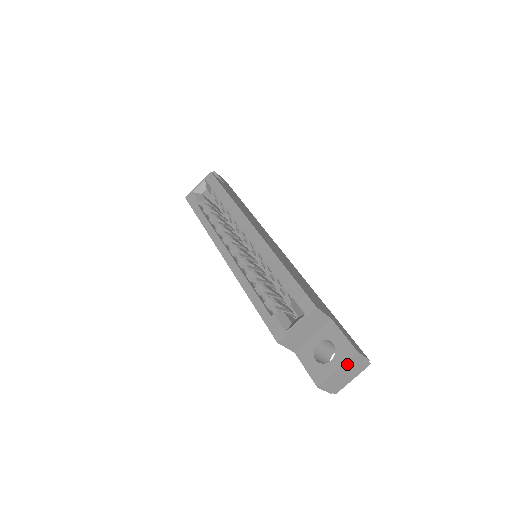
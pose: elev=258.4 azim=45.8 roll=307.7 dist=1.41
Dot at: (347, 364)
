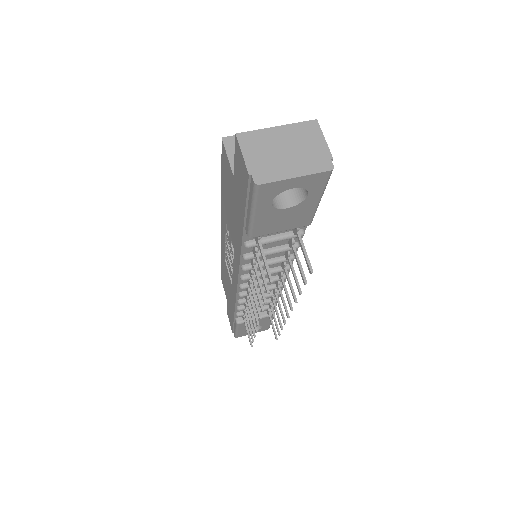
Dot at: (295, 130)
